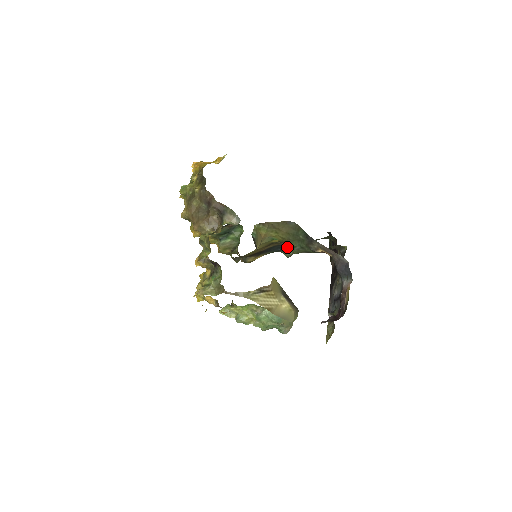
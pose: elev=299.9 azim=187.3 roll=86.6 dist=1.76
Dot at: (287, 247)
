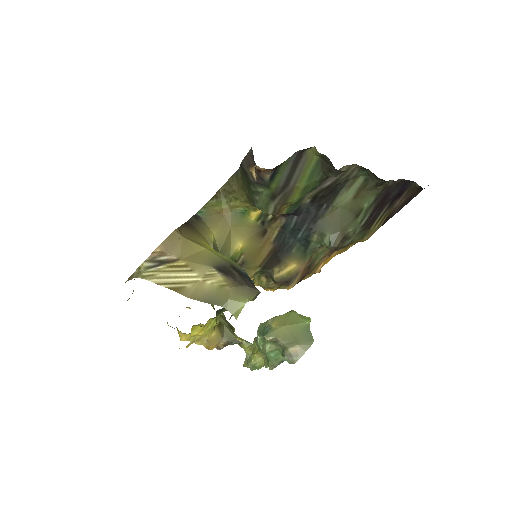
Dot at: (305, 227)
